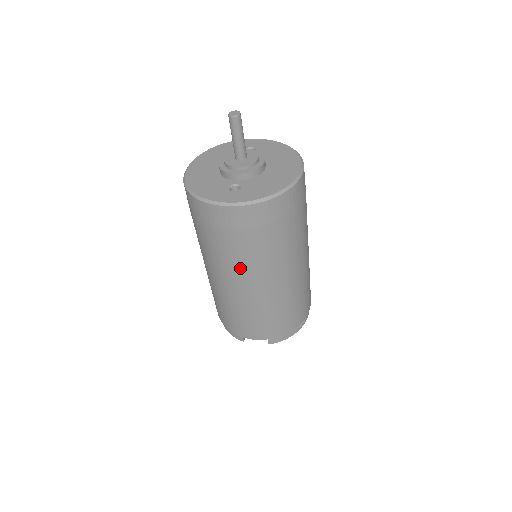
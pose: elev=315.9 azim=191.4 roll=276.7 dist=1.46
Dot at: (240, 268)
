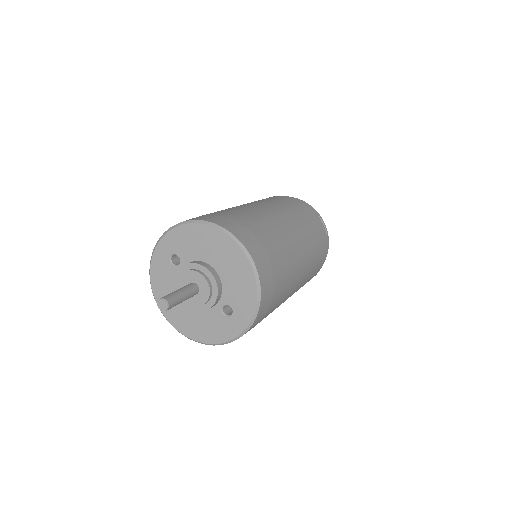
Dot at: occluded
